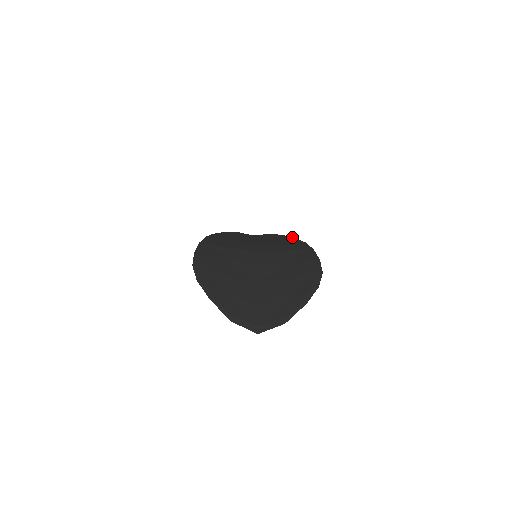
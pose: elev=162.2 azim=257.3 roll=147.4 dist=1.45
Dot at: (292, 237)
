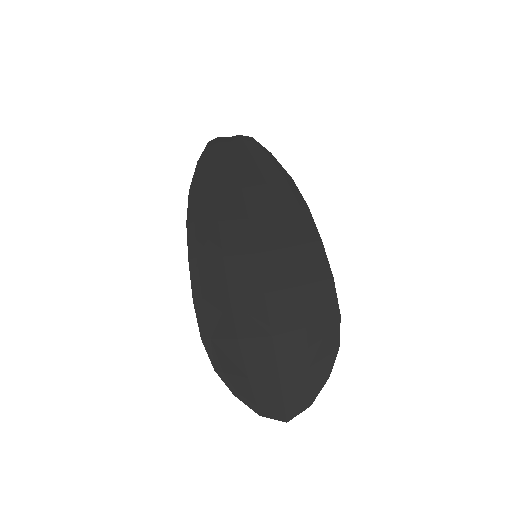
Dot at: (285, 171)
